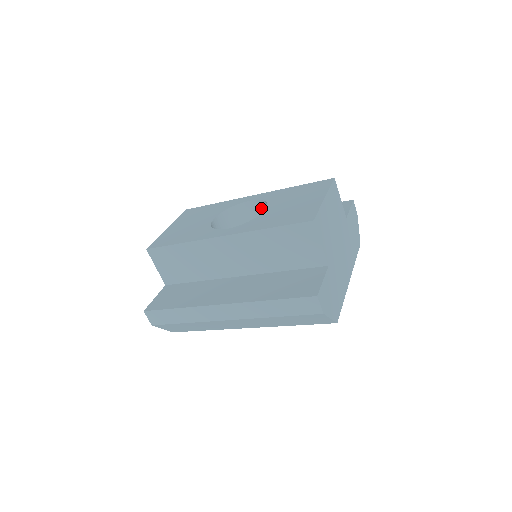
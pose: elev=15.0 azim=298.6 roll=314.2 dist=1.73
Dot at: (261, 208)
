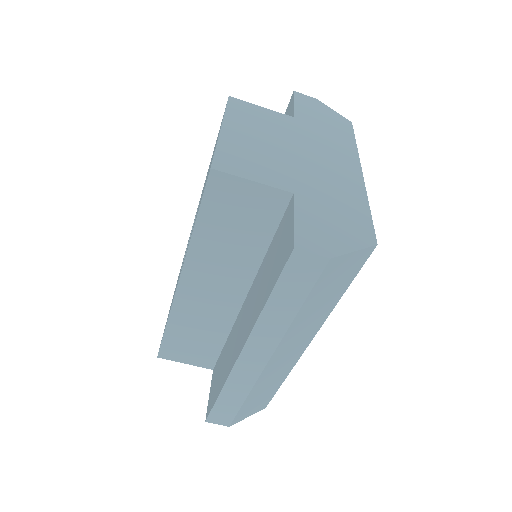
Dot at: occluded
